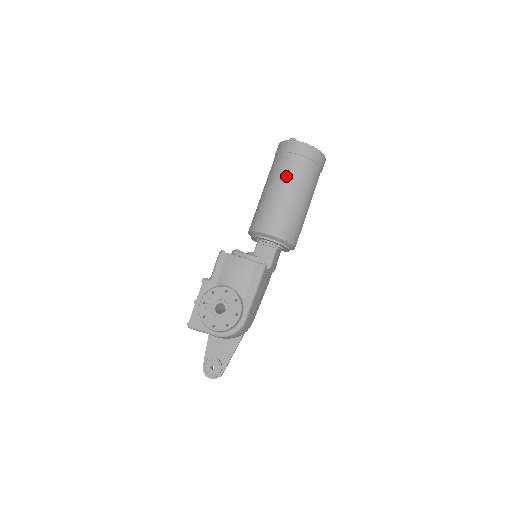
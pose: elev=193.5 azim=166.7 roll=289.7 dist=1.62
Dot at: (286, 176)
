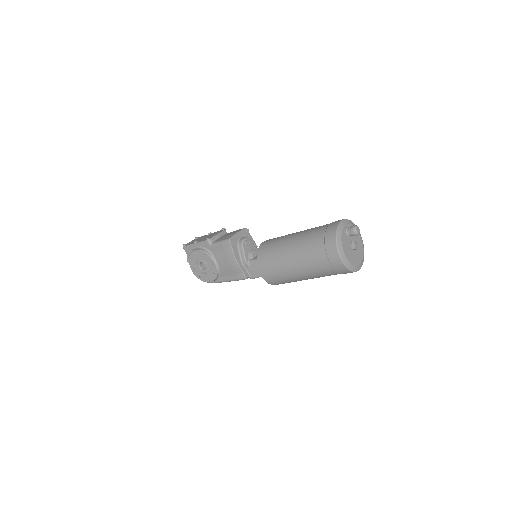
Dot at: (306, 263)
